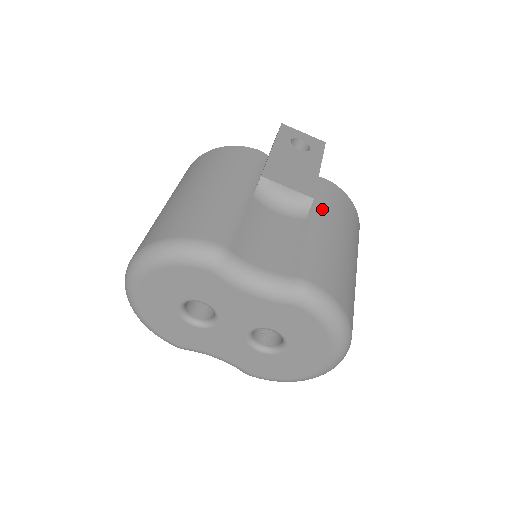
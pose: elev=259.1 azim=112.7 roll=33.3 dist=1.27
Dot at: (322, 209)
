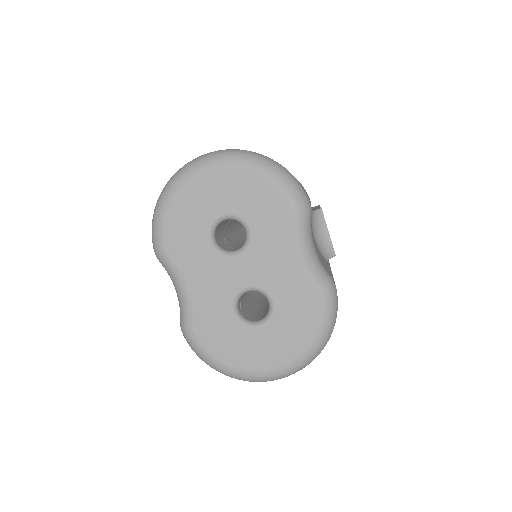
Dot at: occluded
